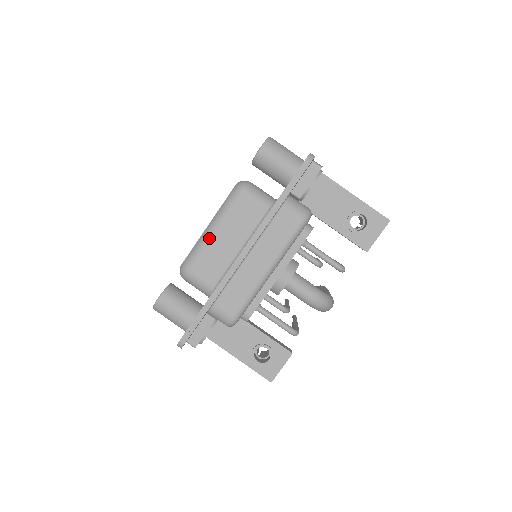
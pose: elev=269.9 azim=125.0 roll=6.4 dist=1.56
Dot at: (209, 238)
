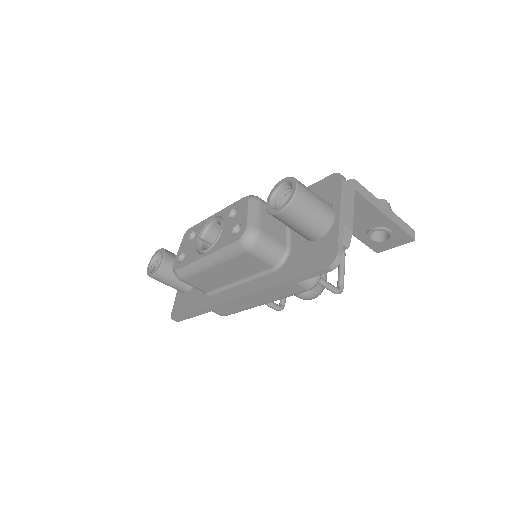
Dot at: (205, 269)
